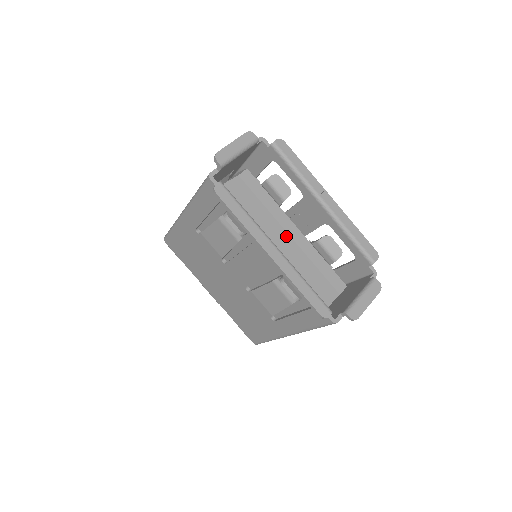
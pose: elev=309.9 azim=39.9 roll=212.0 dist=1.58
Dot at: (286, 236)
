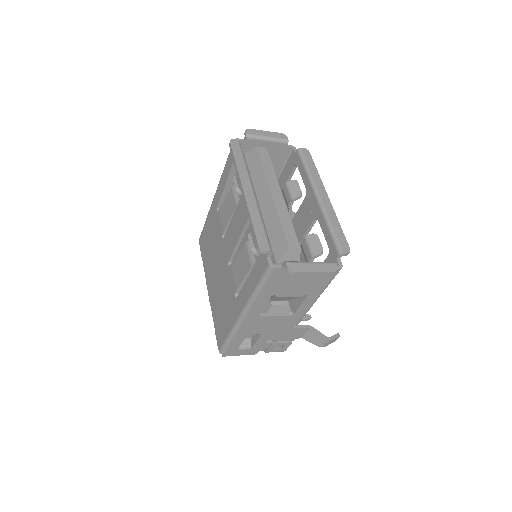
Dot at: (269, 194)
